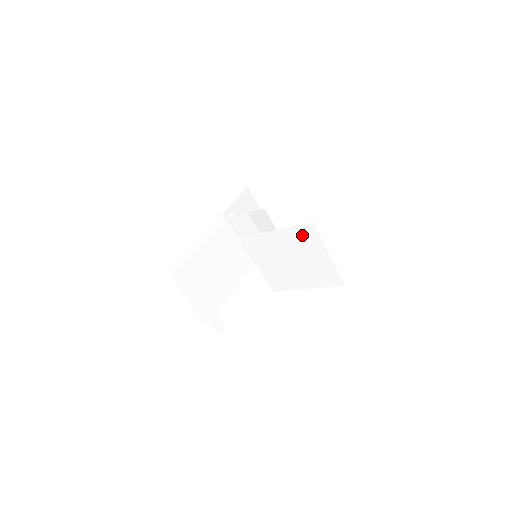
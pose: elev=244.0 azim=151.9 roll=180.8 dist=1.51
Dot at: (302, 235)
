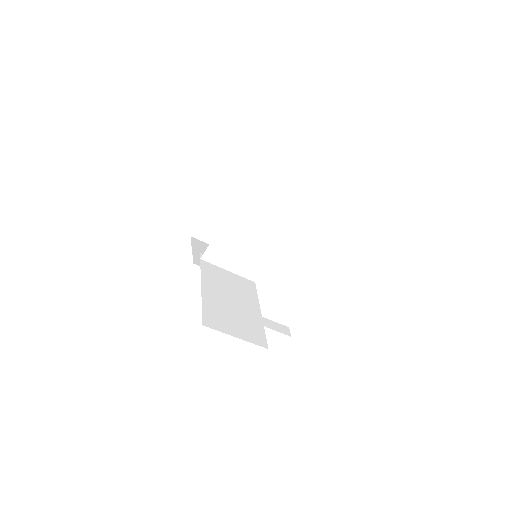
Dot at: (285, 184)
